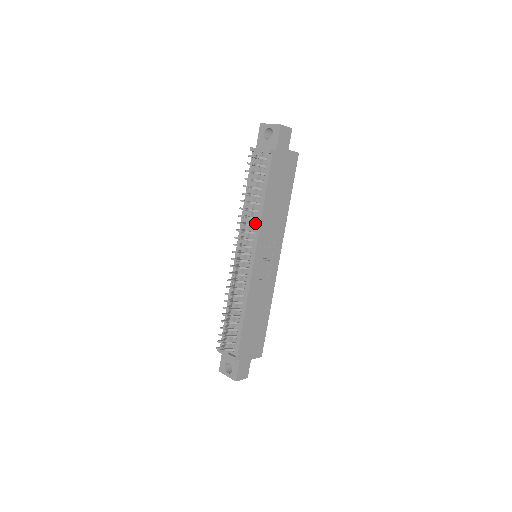
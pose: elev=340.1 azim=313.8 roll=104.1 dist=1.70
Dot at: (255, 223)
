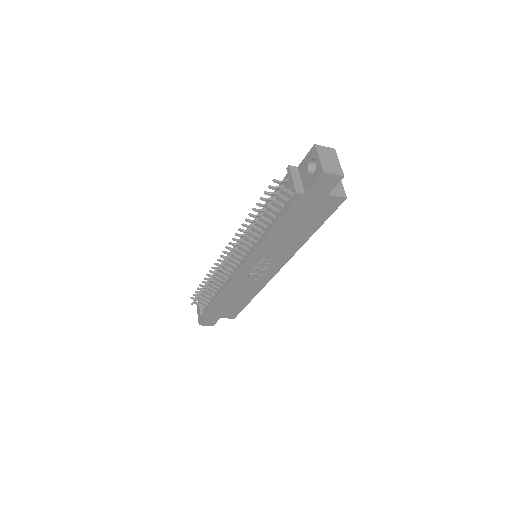
Dot at: (257, 239)
